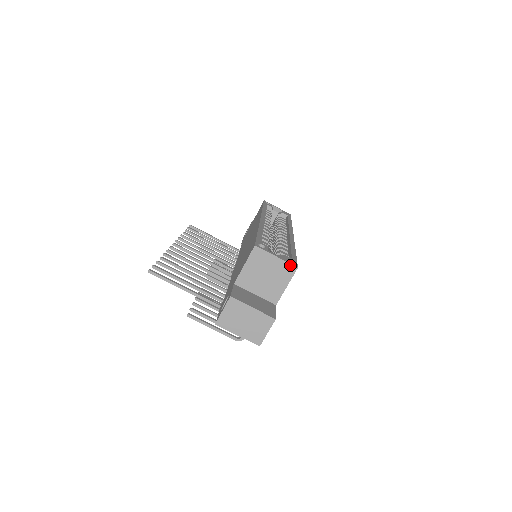
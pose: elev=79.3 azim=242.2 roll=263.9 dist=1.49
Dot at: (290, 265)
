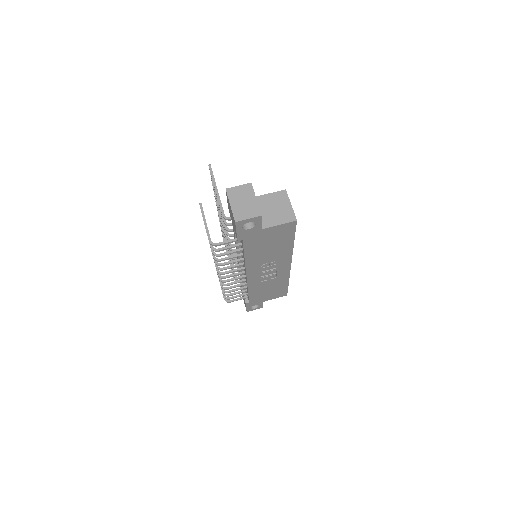
Dot at: (294, 215)
